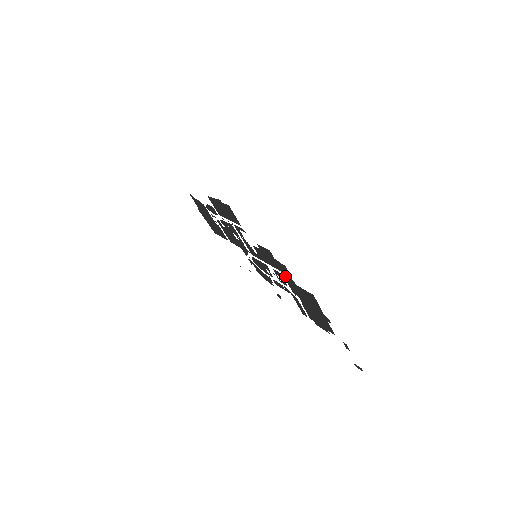
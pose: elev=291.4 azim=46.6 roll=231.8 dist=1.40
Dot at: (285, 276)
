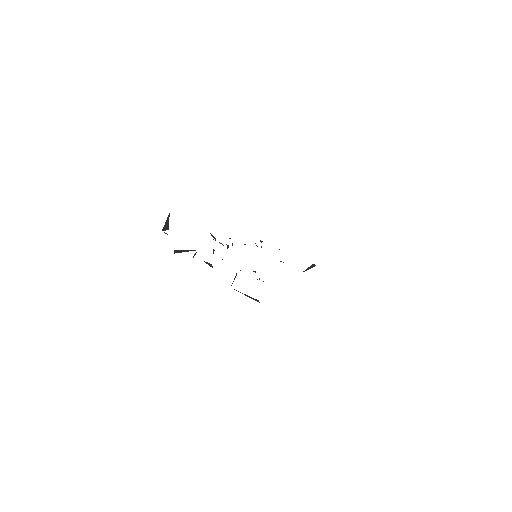
Dot at: occluded
